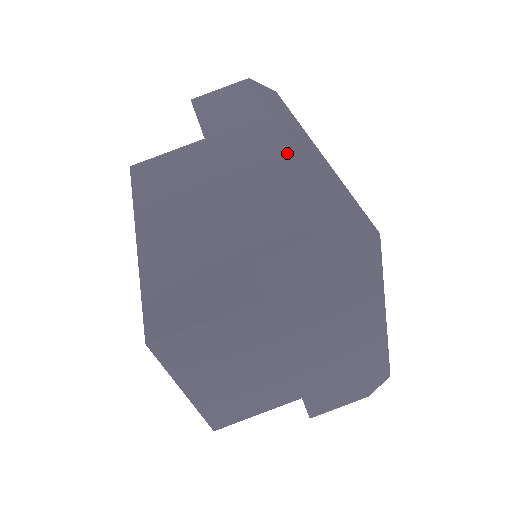
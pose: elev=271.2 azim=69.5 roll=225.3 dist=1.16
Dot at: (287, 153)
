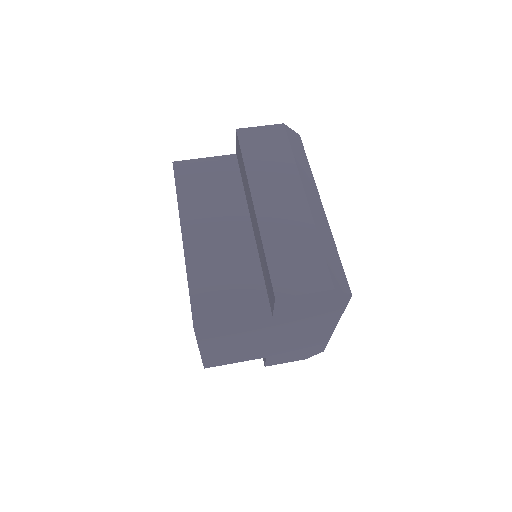
Dot at: (307, 219)
